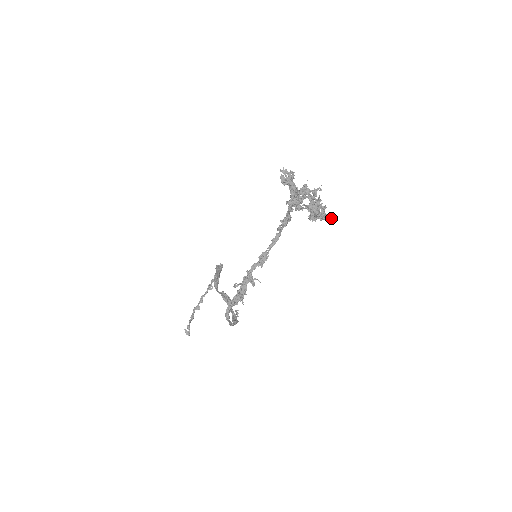
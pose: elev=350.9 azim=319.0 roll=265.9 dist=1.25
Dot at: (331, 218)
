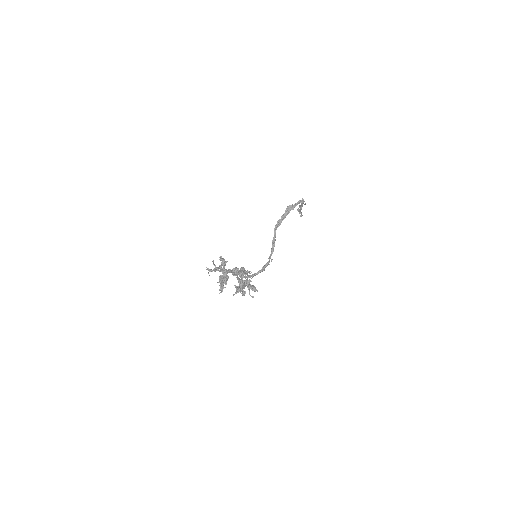
Dot at: occluded
